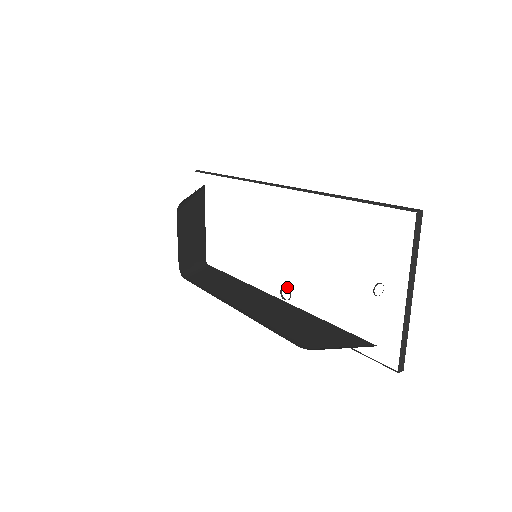
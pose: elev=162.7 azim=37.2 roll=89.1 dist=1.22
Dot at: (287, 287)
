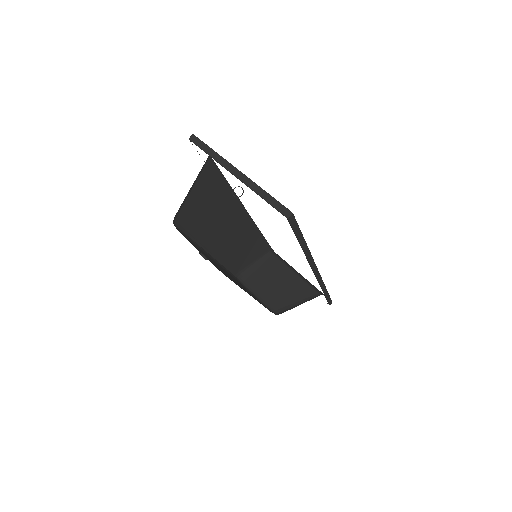
Dot at: (199, 252)
